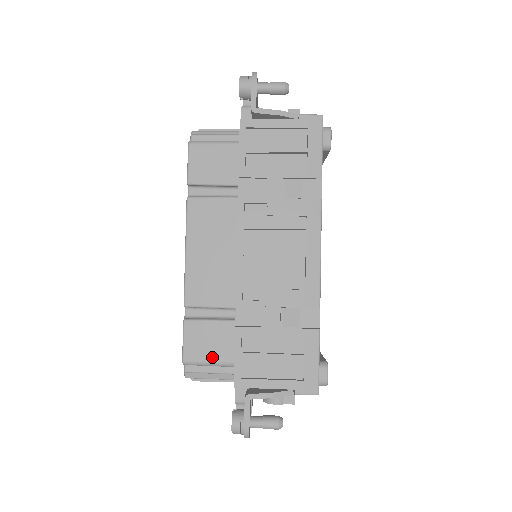
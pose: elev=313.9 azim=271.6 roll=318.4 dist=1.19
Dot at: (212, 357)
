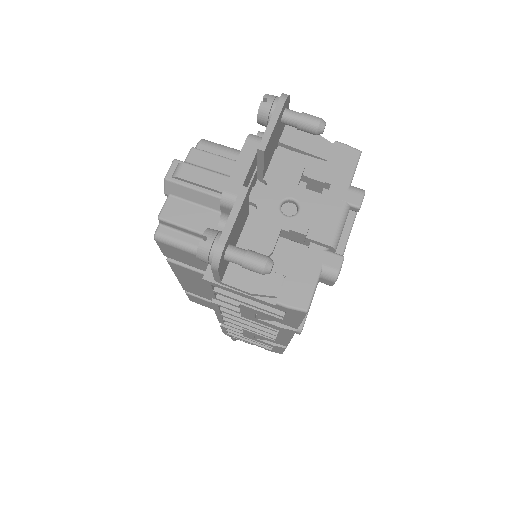
Dot at: (211, 308)
